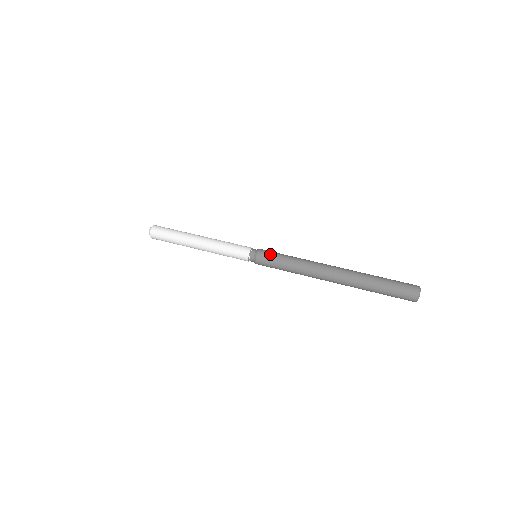
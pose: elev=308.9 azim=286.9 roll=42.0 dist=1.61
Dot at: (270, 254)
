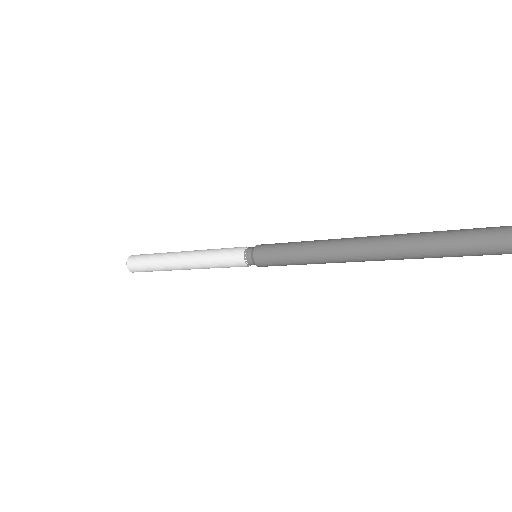
Dot at: (271, 246)
